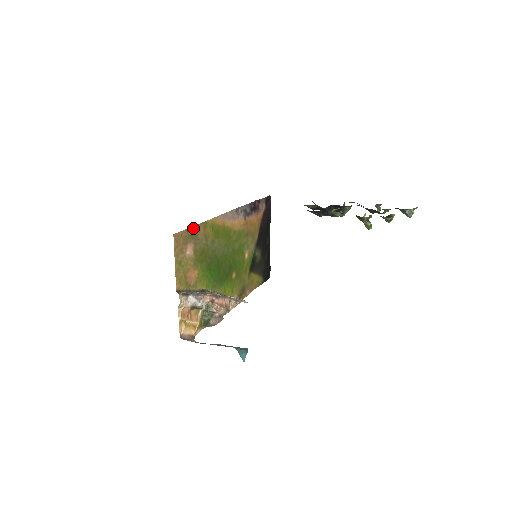
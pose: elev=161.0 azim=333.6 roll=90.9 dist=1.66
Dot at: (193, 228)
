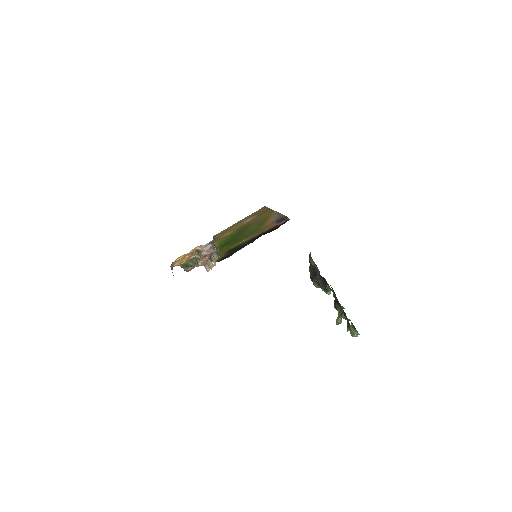
Dot at: (269, 209)
